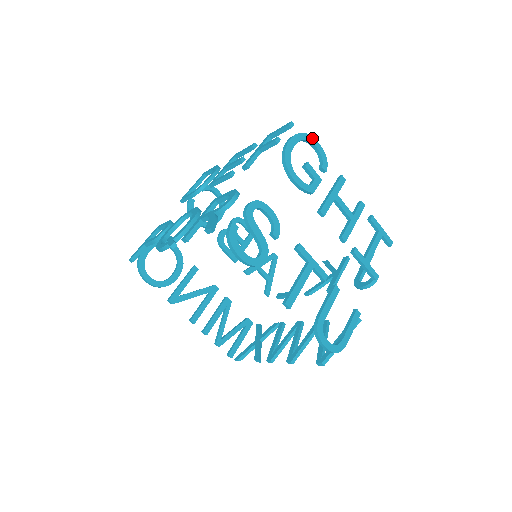
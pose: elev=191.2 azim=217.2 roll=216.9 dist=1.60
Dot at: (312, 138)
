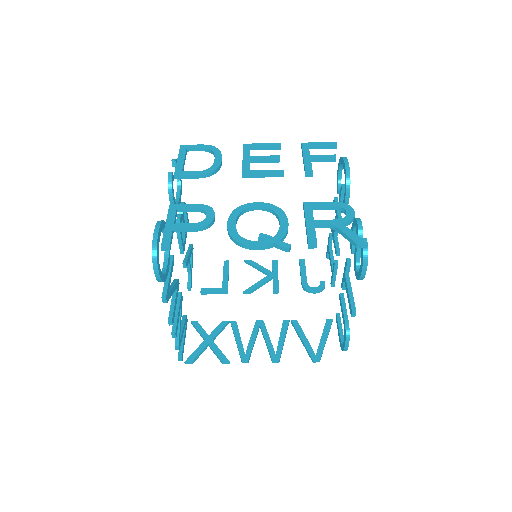
Dot at: occluded
